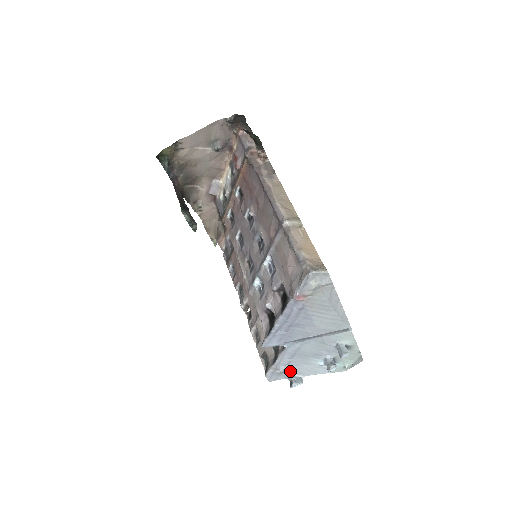
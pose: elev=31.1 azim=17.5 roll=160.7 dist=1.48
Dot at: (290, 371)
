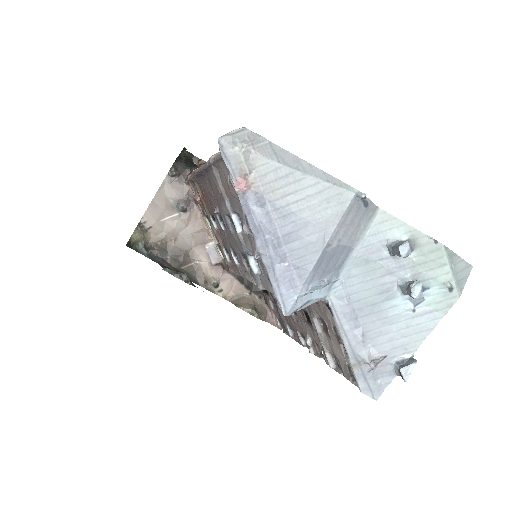
Dot at: (382, 355)
